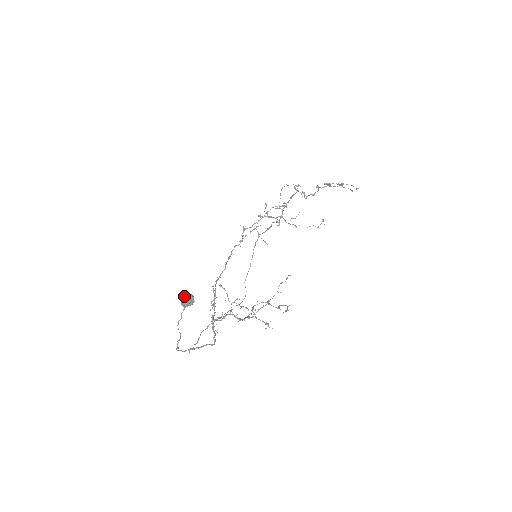
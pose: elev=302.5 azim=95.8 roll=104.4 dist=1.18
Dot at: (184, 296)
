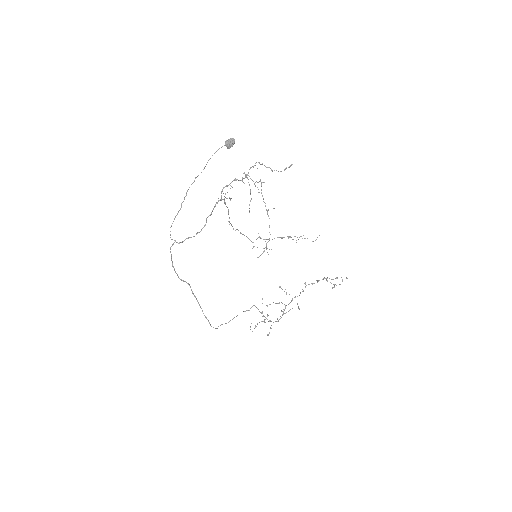
Dot at: (231, 139)
